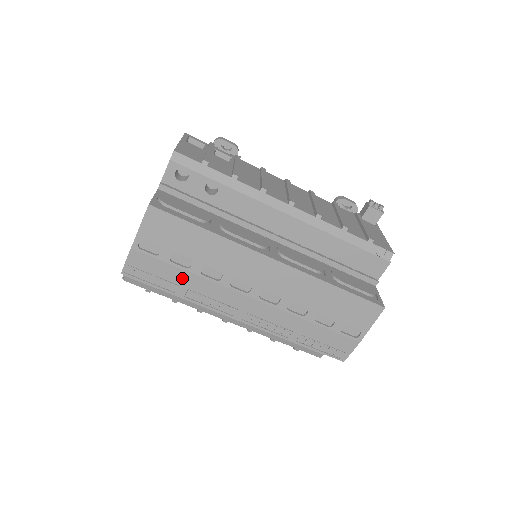
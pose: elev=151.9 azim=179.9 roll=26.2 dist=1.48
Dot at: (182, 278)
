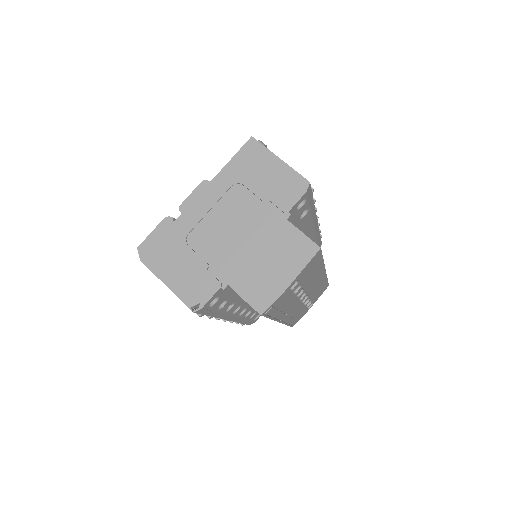
Dot at: (286, 303)
